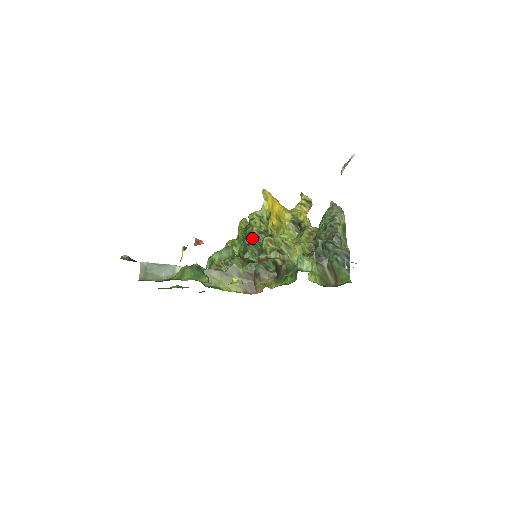
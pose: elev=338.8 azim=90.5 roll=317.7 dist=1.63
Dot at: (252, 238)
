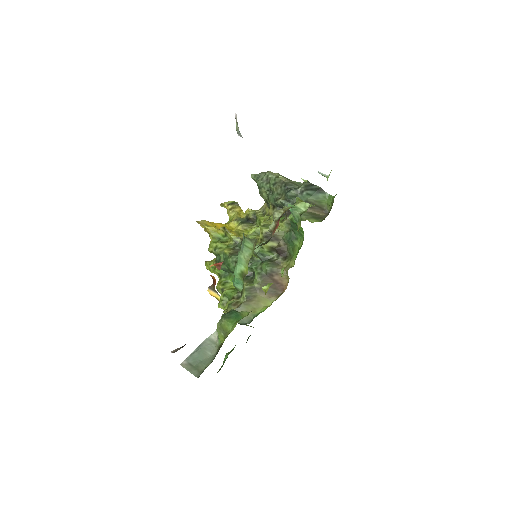
Dot at: (233, 257)
